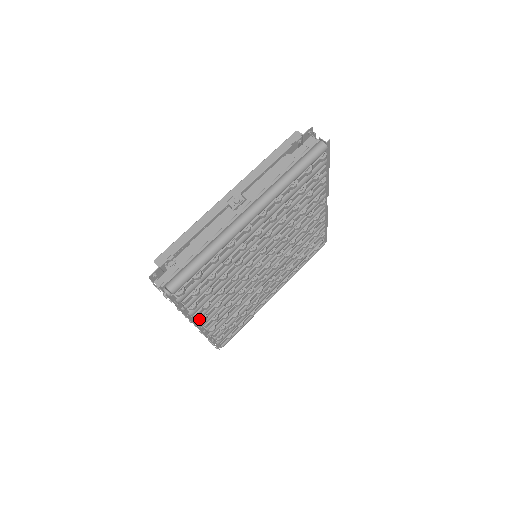
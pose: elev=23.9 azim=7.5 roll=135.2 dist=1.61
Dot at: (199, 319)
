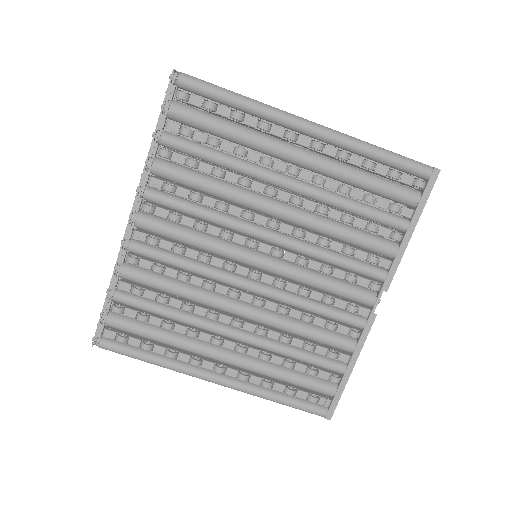
Dot at: (146, 194)
